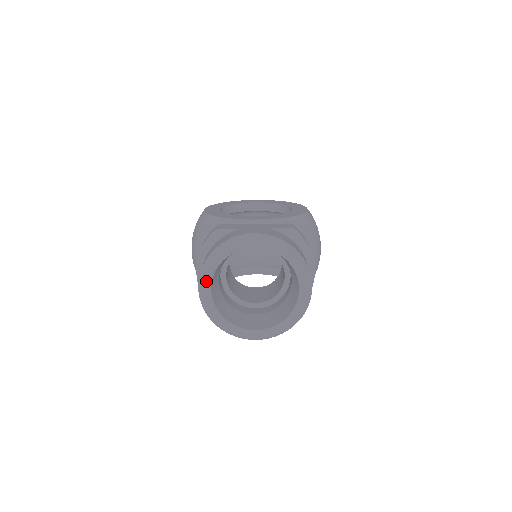
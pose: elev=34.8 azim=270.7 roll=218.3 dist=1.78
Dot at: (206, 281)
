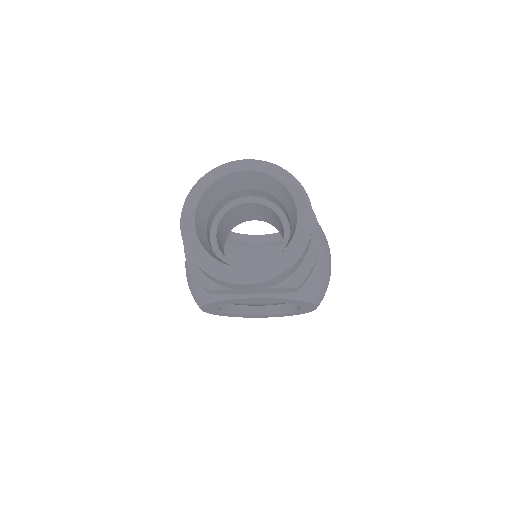
Dot at: (189, 209)
